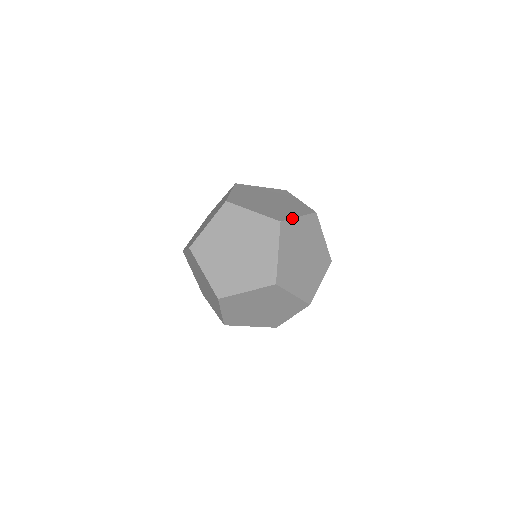
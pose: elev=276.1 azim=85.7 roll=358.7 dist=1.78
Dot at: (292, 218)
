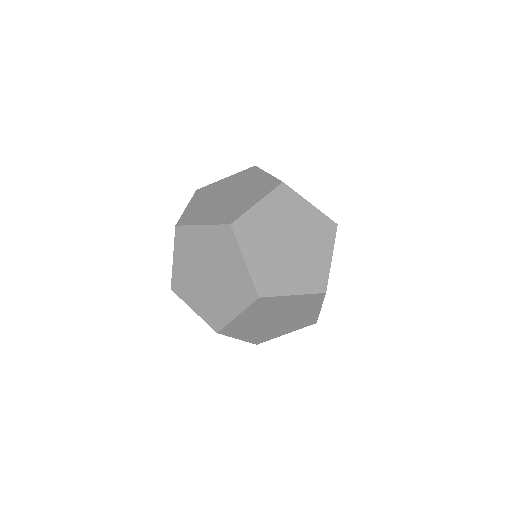
Dot at: occluded
